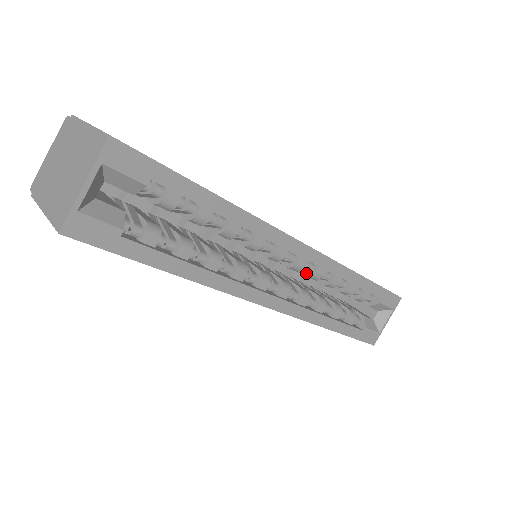
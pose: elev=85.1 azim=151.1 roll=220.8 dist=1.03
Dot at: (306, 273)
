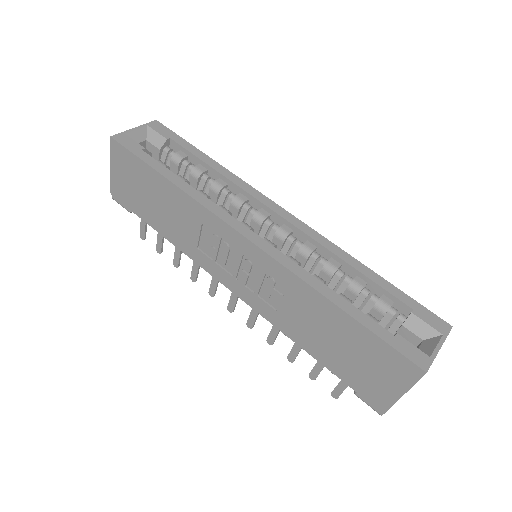
Dot at: (298, 252)
